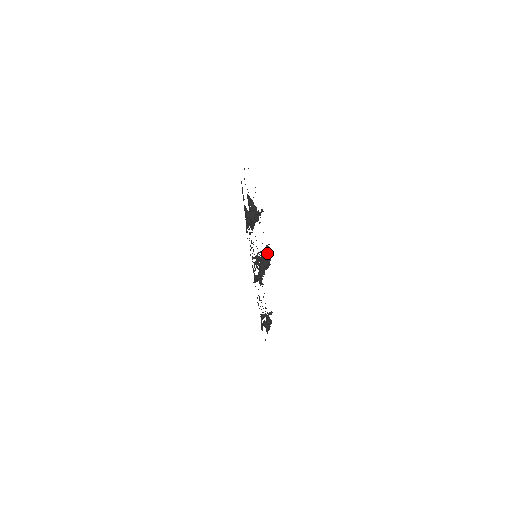
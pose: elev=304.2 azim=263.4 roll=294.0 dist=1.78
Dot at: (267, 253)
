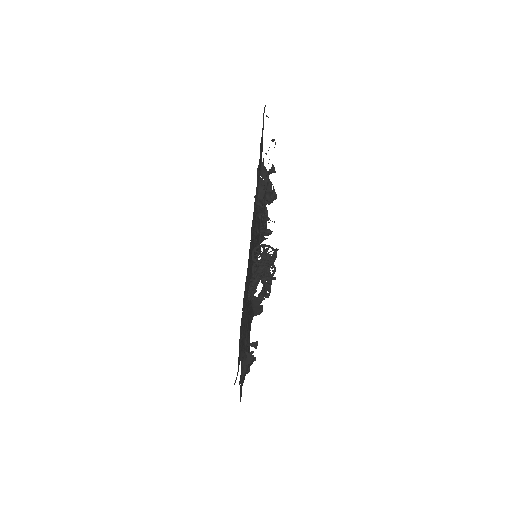
Dot at: (272, 249)
